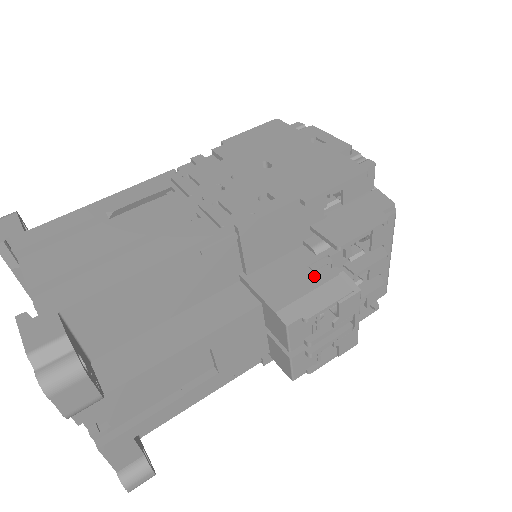
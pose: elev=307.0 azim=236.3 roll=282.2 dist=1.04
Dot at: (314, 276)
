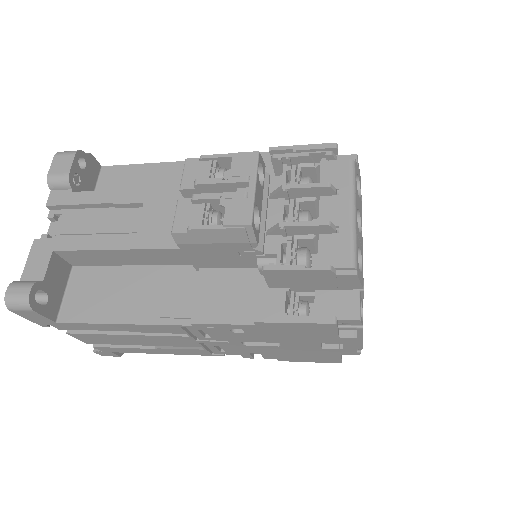
Dot at: occluded
